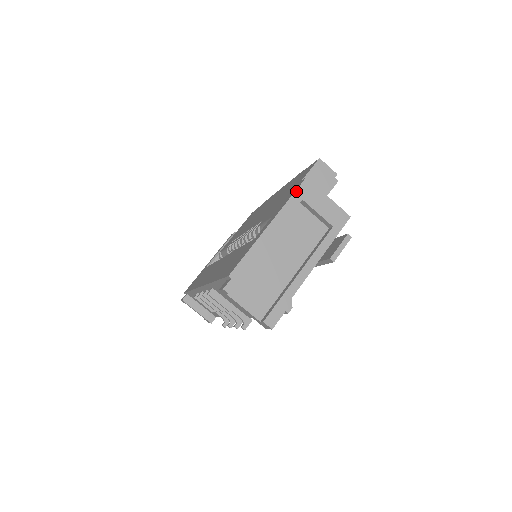
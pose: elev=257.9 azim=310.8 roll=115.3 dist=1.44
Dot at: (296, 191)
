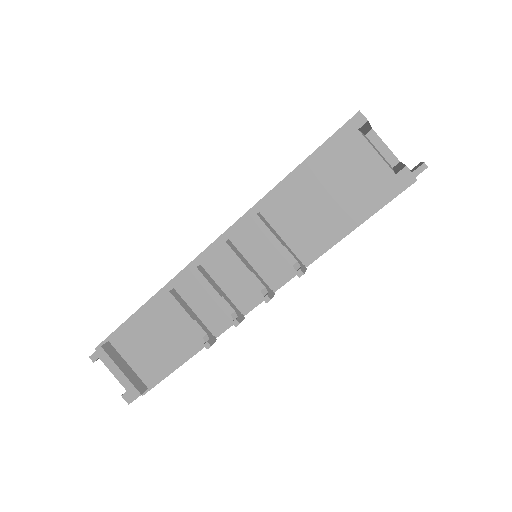
Dot at: occluded
